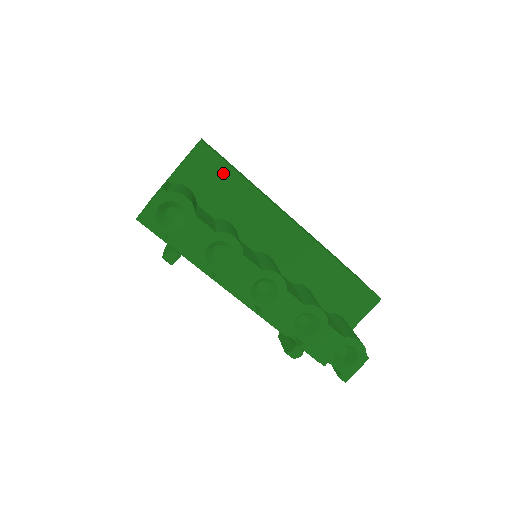
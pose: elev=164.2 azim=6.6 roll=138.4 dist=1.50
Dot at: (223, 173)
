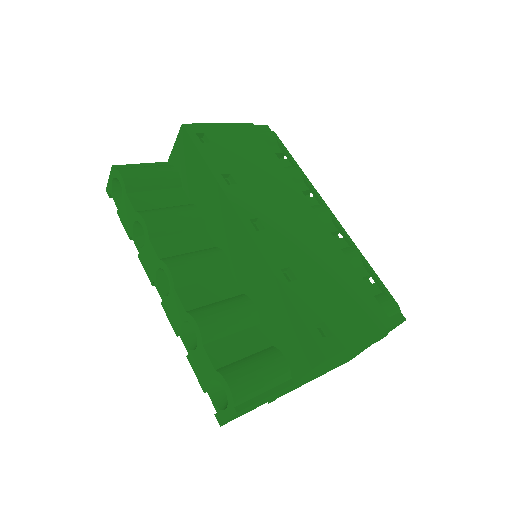
Dot at: (195, 158)
